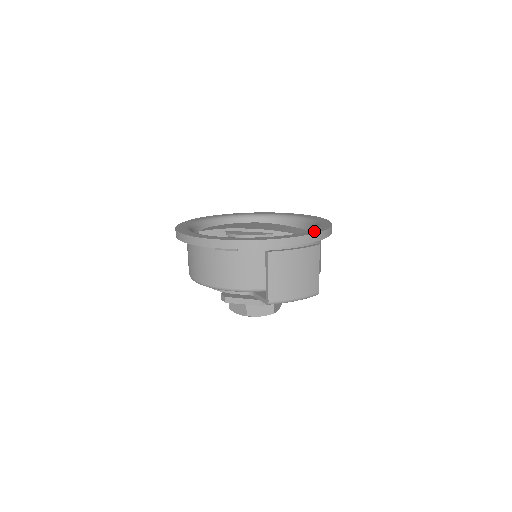
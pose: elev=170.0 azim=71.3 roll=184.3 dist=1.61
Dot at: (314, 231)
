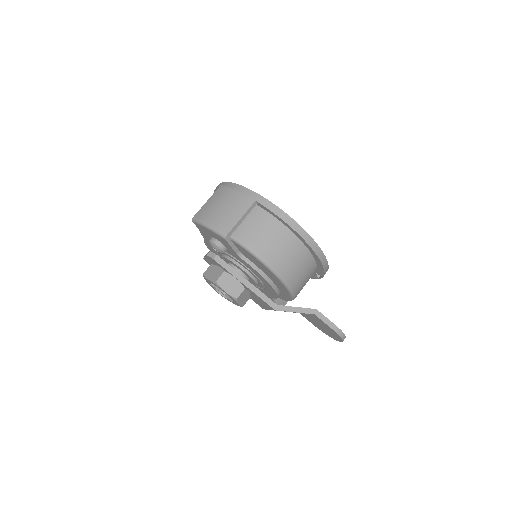
Dot at: occluded
